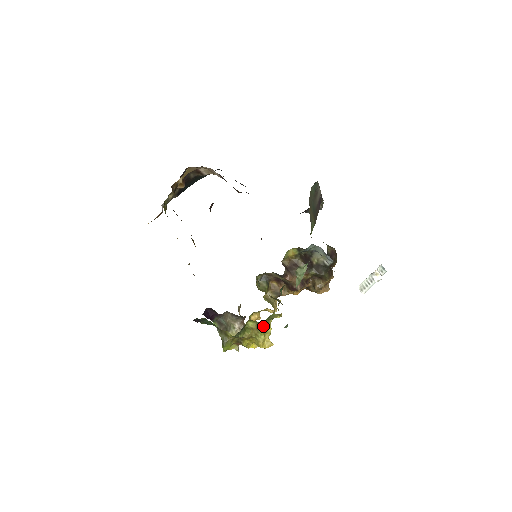
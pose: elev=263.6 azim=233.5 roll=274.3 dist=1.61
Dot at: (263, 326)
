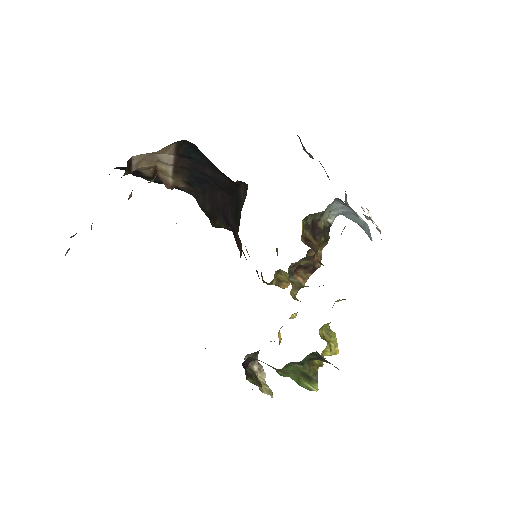
Dot at: (329, 326)
